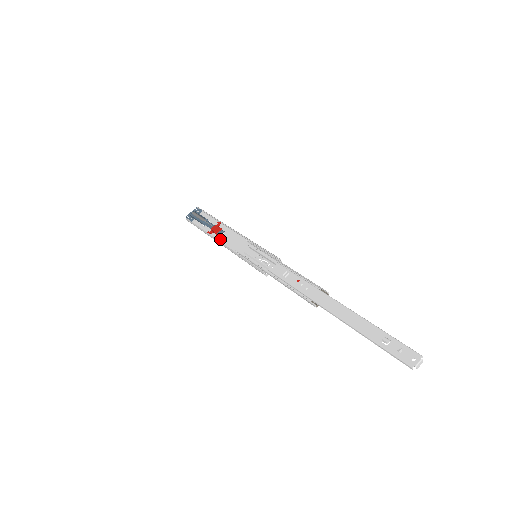
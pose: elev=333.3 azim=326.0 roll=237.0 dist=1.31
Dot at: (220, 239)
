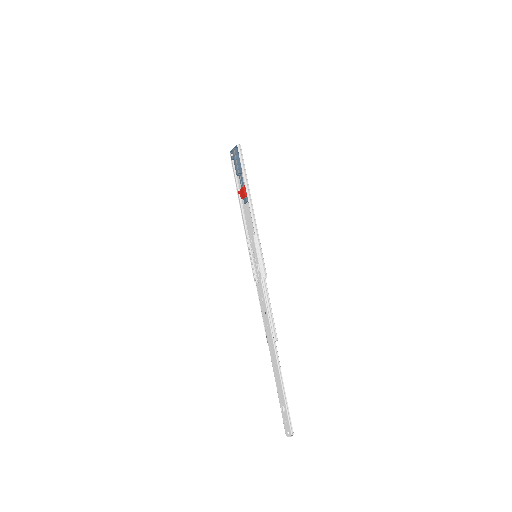
Dot at: (244, 207)
